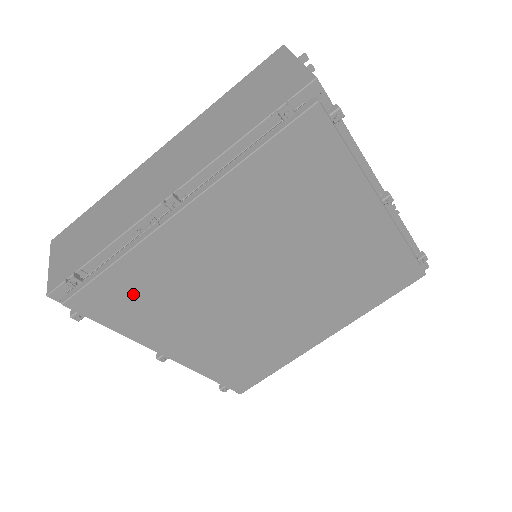
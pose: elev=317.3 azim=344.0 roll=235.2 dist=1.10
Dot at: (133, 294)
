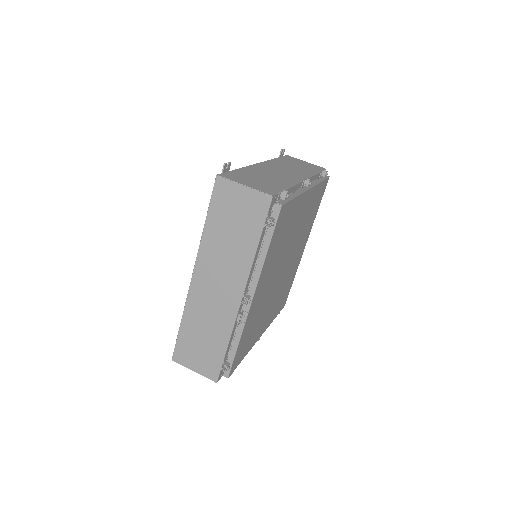
Dot at: (246, 341)
